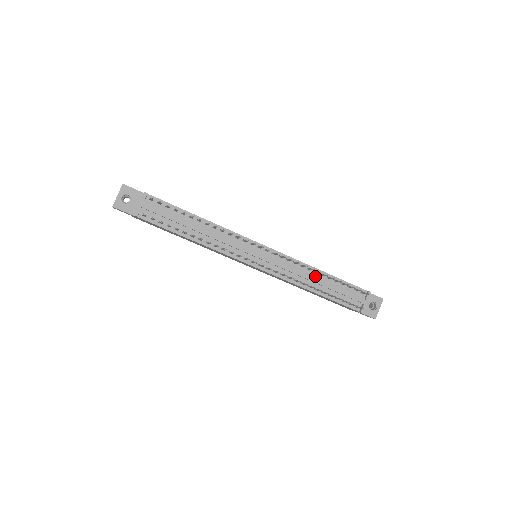
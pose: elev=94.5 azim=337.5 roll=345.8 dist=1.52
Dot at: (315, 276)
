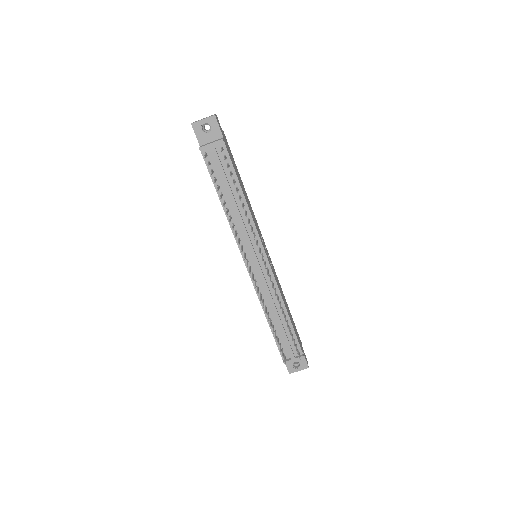
Dot at: (279, 311)
